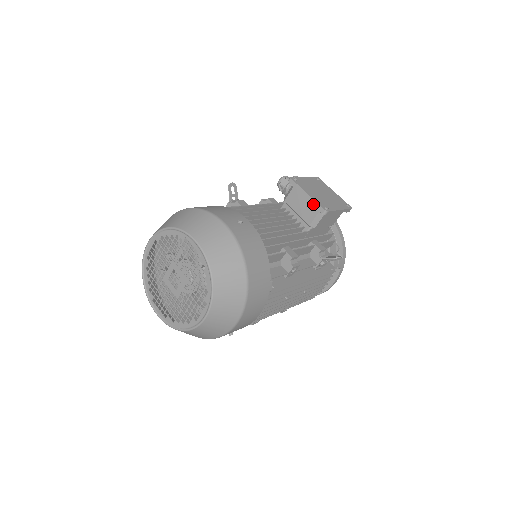
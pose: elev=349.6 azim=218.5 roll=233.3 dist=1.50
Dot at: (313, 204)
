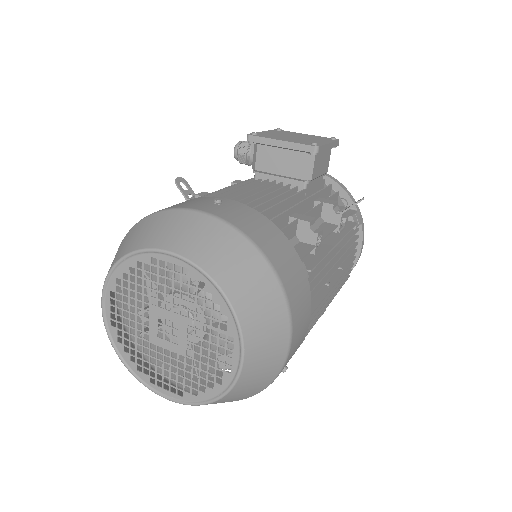
Dot at: (295, 148)
